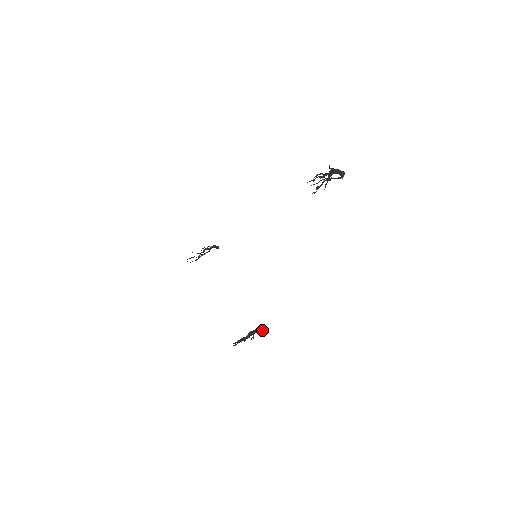
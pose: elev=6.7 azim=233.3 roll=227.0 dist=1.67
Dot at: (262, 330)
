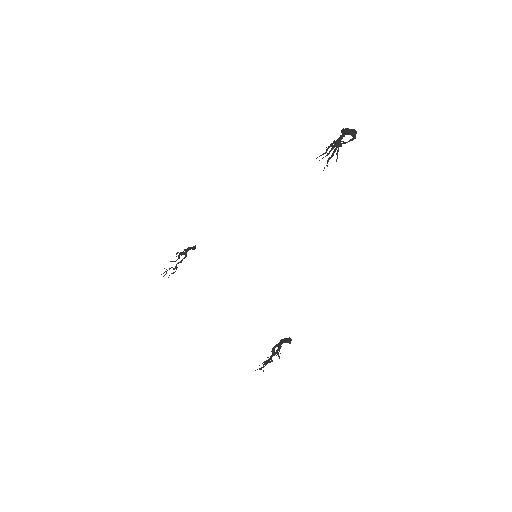
Dot at: (286, 340)
